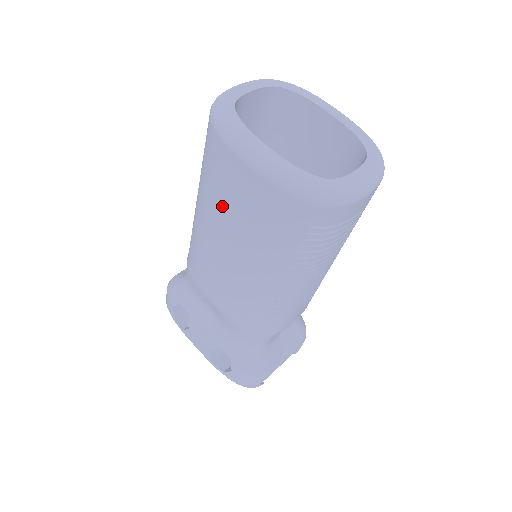
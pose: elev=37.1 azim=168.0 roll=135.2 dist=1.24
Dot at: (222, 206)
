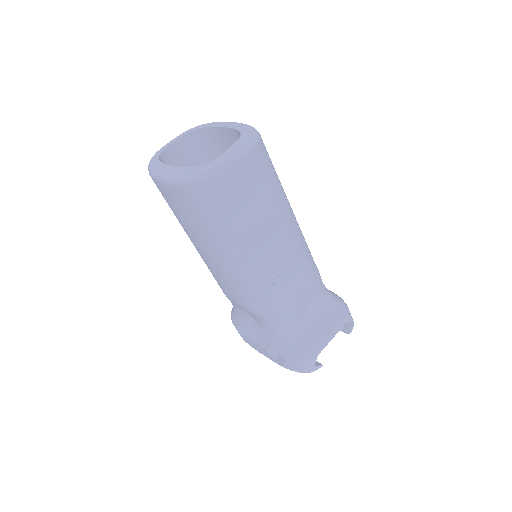
Dot at: (182, 222)
